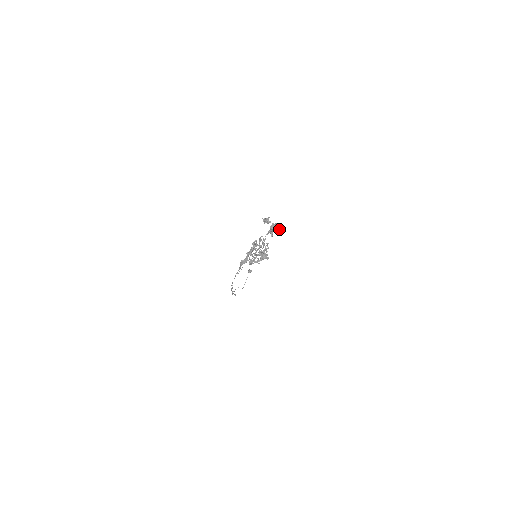
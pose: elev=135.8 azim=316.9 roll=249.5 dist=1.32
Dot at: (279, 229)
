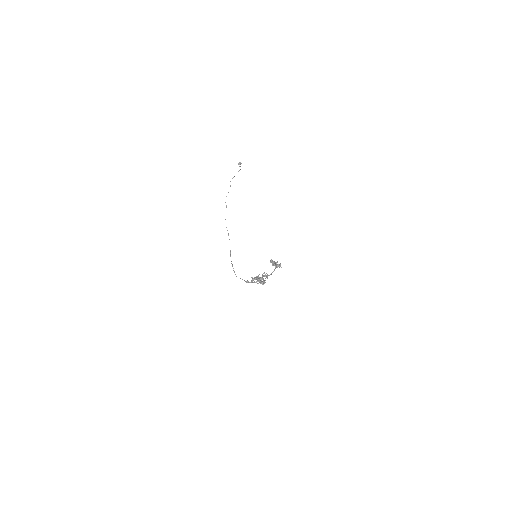
Dot at: (279, 267)
